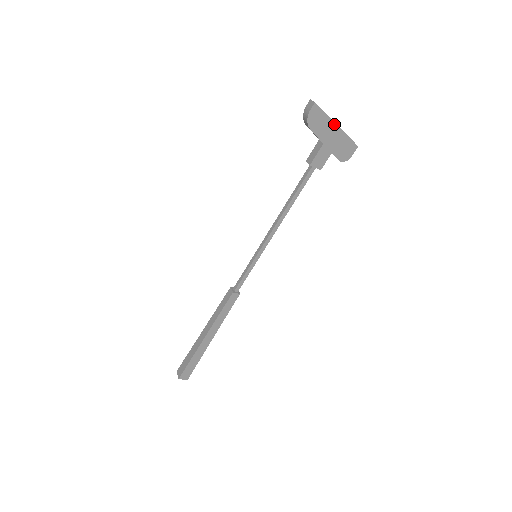
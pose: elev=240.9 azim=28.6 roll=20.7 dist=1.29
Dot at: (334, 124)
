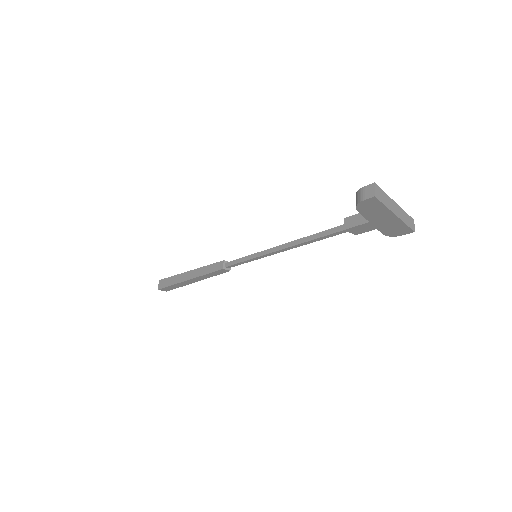
Dot at: (392, 214)
